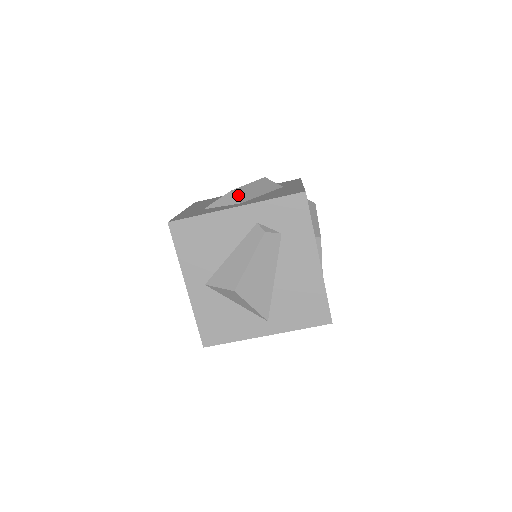
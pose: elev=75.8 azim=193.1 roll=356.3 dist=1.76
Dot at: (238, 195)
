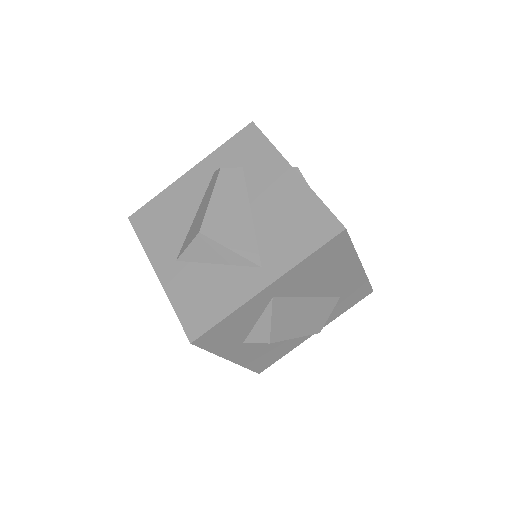
Dot at: occluded
